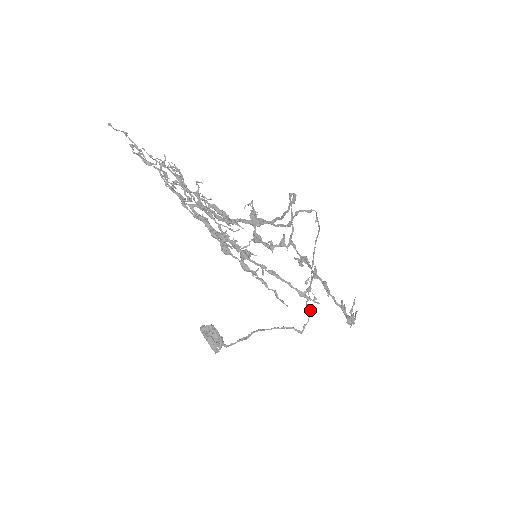
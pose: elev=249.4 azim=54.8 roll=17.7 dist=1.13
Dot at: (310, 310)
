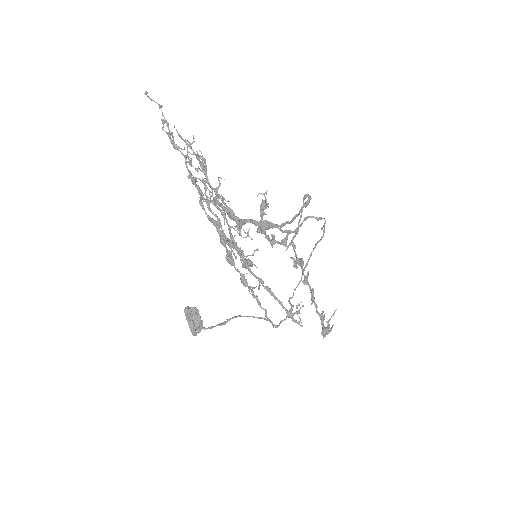
Dot at: (291, 308)
